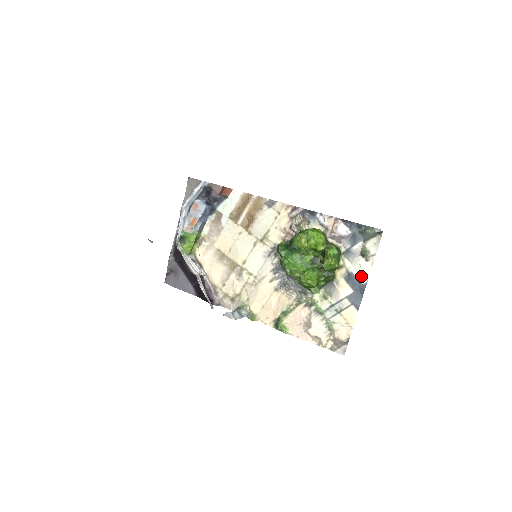
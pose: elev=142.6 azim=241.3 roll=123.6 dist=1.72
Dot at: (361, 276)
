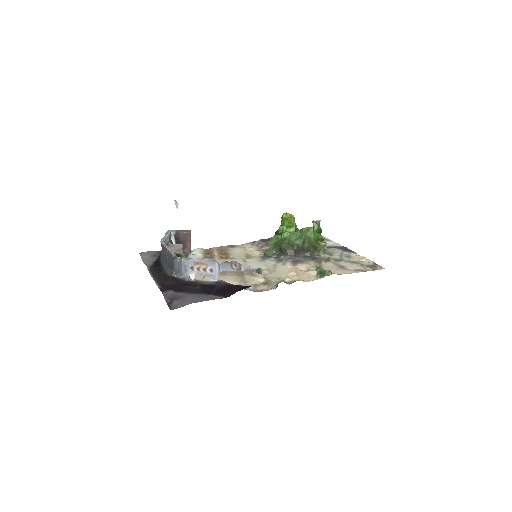
Dot at: (335, 245)
